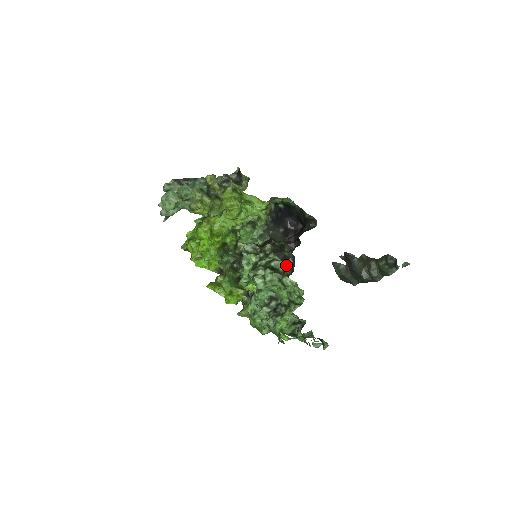
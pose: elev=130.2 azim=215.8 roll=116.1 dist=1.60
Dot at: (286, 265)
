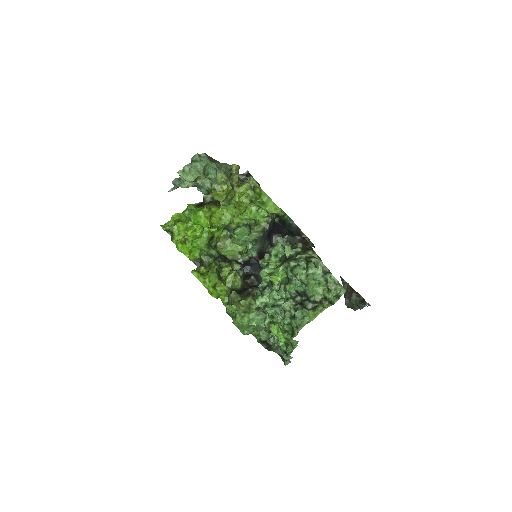
Dot at: occluded
